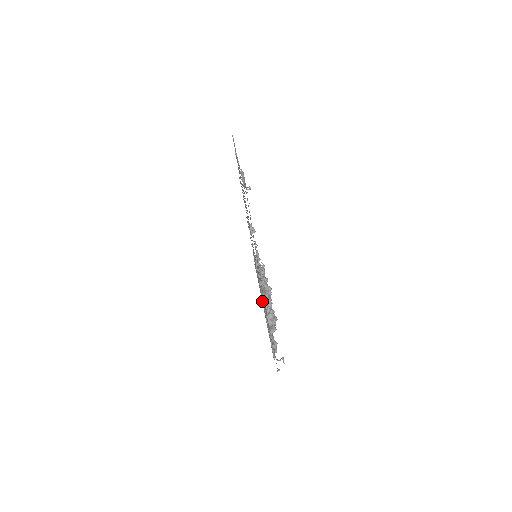
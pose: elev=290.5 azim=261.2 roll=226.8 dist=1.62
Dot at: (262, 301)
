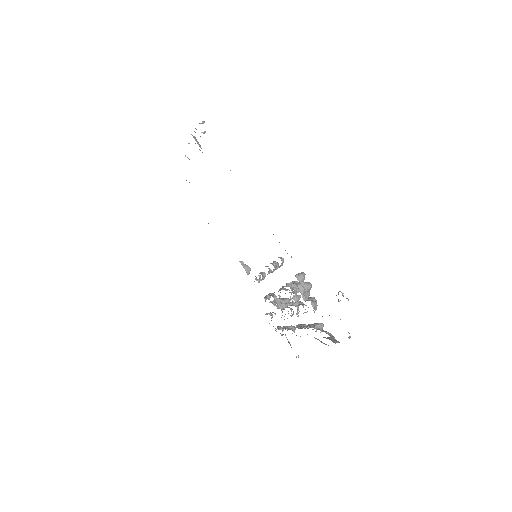
Dot at: occluded
